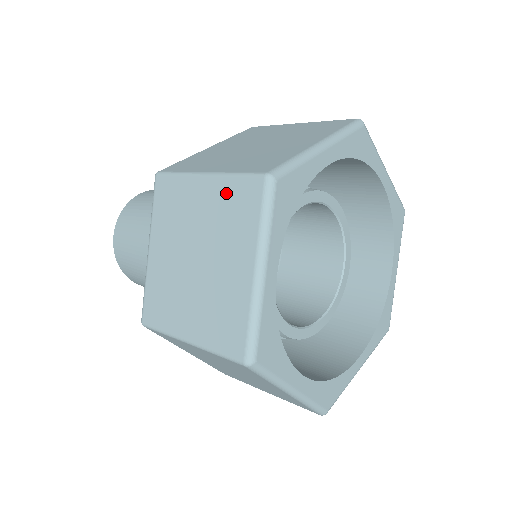
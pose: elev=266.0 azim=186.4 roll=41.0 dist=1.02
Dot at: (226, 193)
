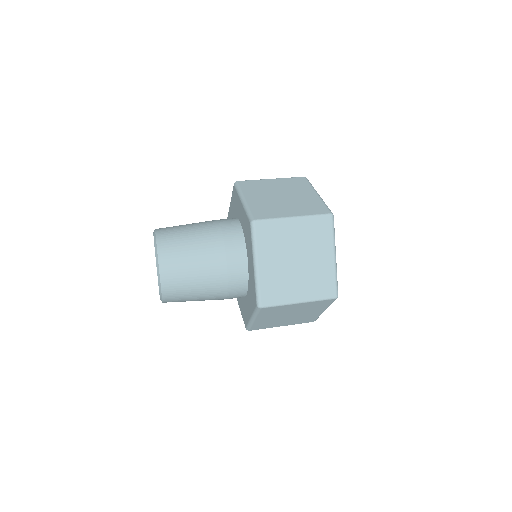
Dot at: (311, 225)
